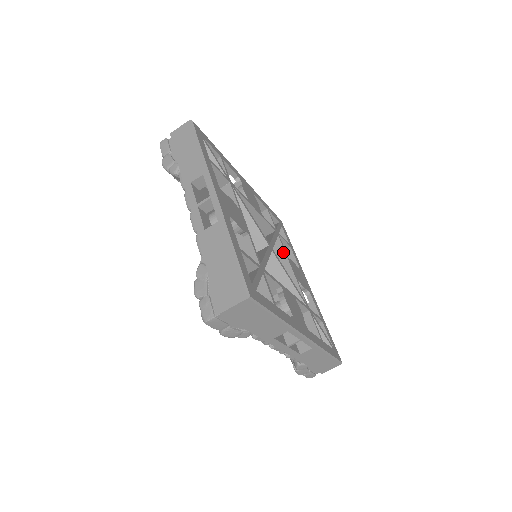
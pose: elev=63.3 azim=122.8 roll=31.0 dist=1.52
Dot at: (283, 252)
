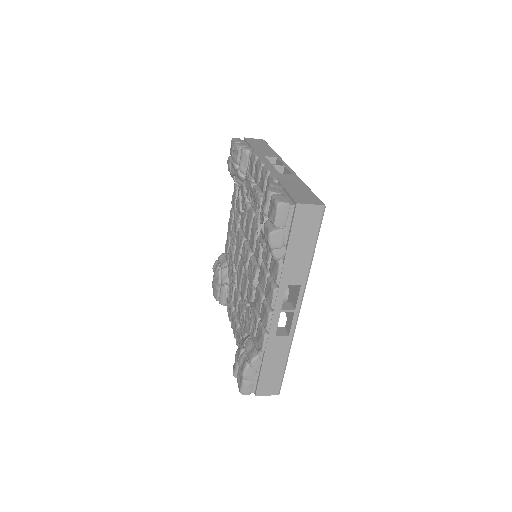
Dot at: occluded
